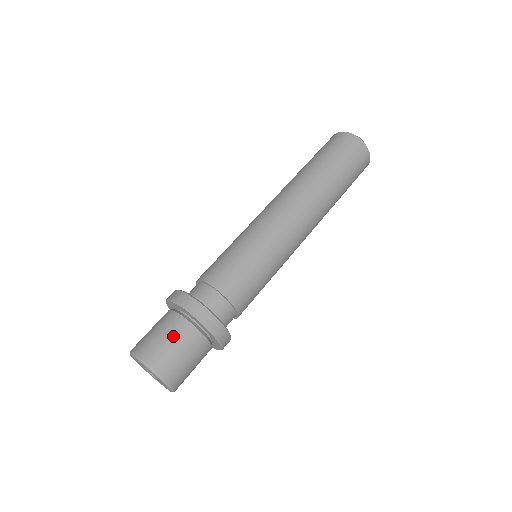
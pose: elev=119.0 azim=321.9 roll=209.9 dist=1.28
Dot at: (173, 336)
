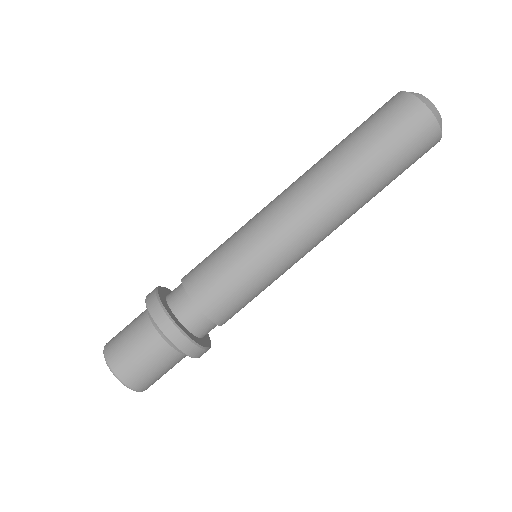
Dot at: (137, 341)
